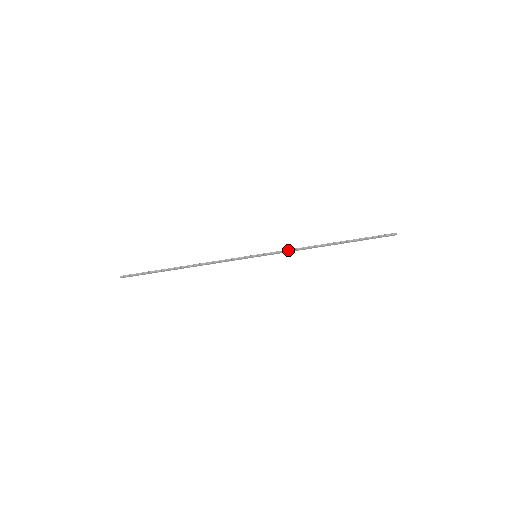
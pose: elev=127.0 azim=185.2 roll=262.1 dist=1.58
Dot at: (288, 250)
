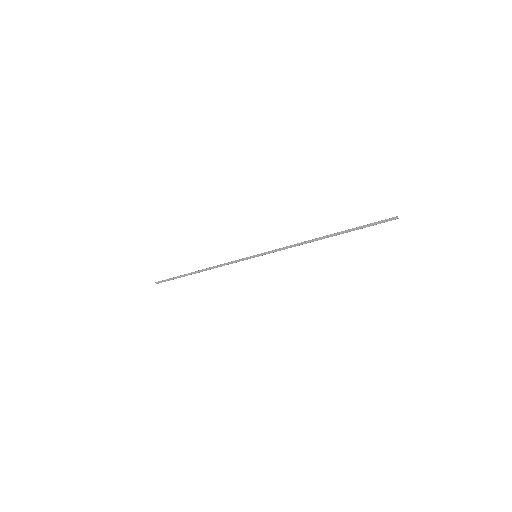
Dot at: (284, 247)
